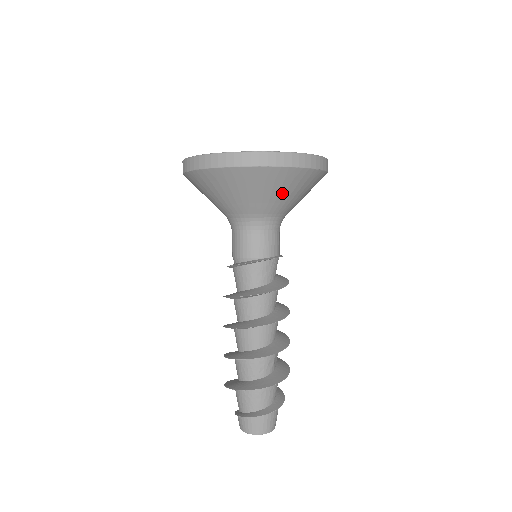
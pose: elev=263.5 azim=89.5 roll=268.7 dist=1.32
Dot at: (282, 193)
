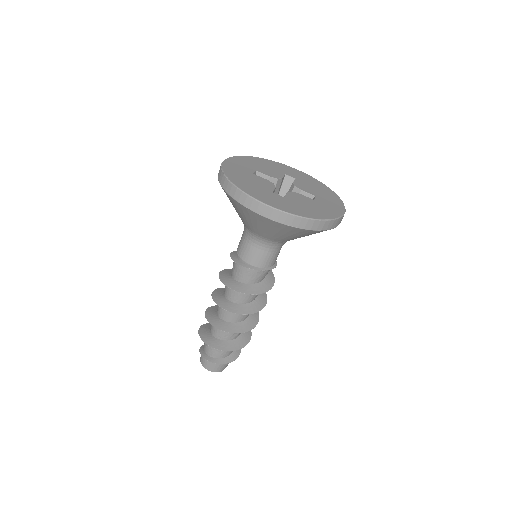
Dot at: (287, 235)
